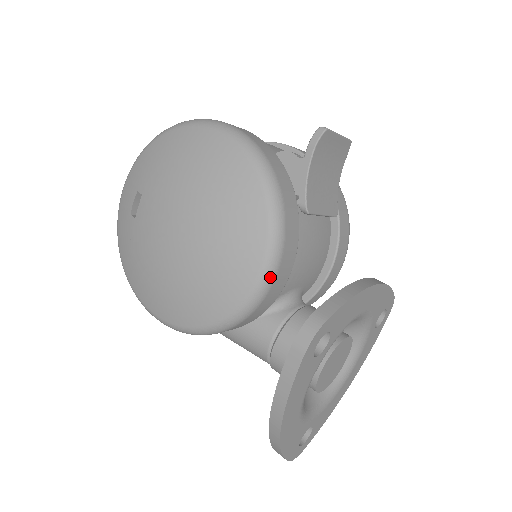
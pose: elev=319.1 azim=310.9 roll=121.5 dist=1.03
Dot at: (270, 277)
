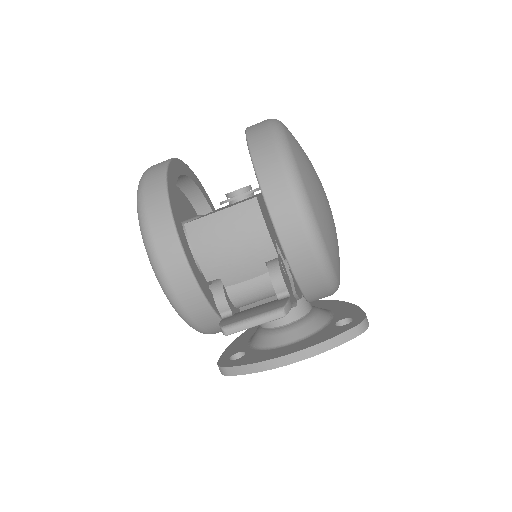
Dot at: occluded
